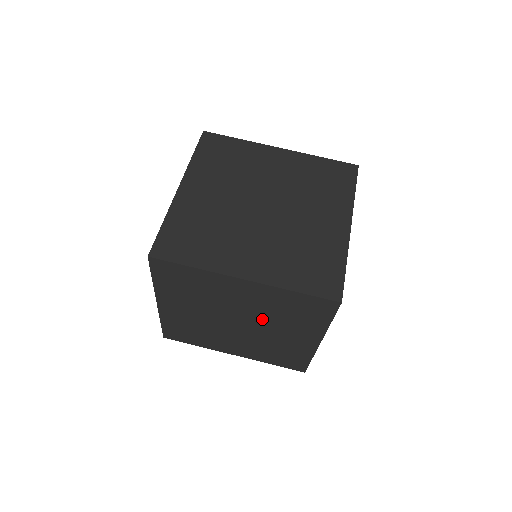
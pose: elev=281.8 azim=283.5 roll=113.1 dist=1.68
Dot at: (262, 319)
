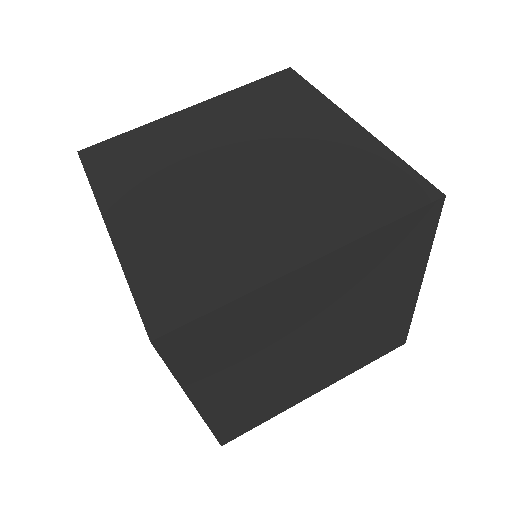
Dot at: (285, 178)
